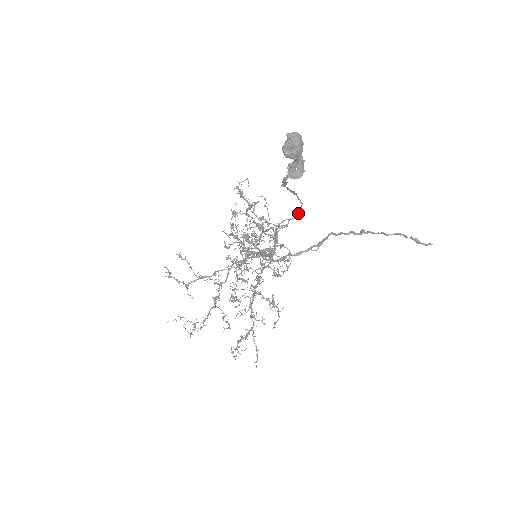
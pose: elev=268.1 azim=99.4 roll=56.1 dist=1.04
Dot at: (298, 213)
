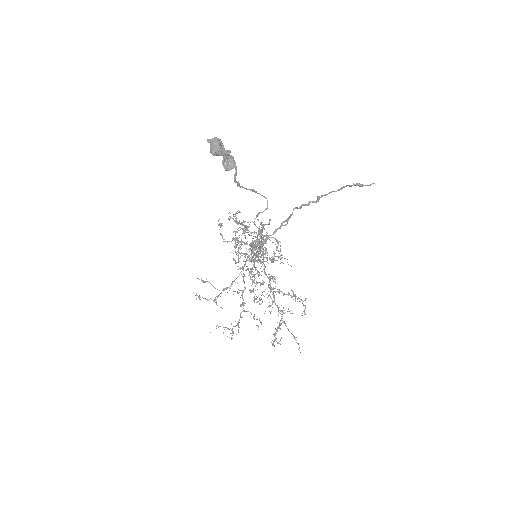
Dot at: (267, 206)
